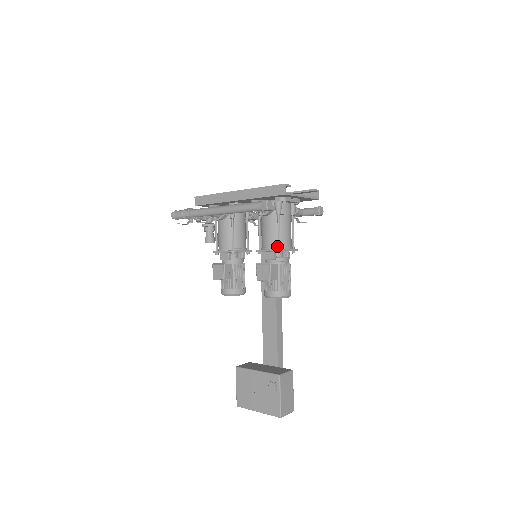
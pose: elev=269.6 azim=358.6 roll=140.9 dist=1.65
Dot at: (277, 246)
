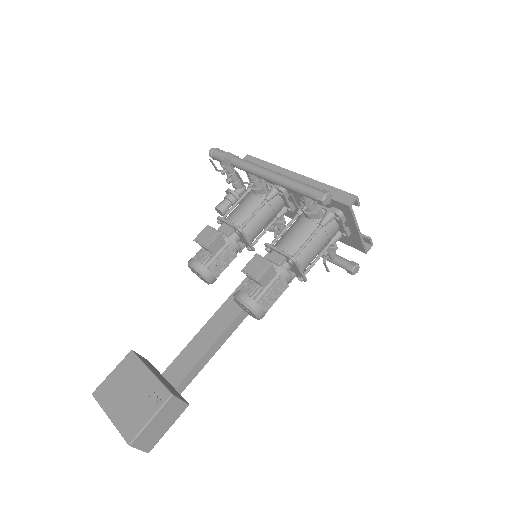
Dot at: (293, 254)
